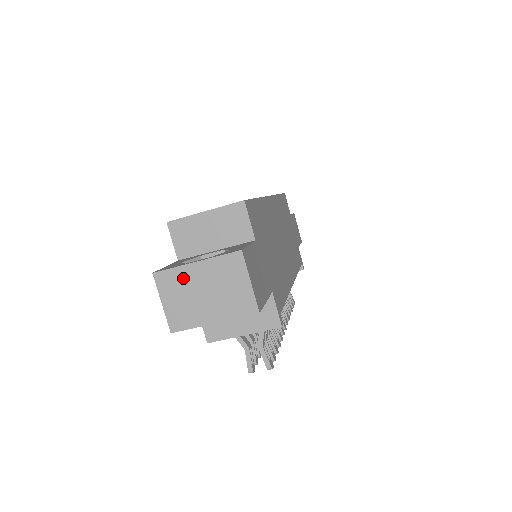
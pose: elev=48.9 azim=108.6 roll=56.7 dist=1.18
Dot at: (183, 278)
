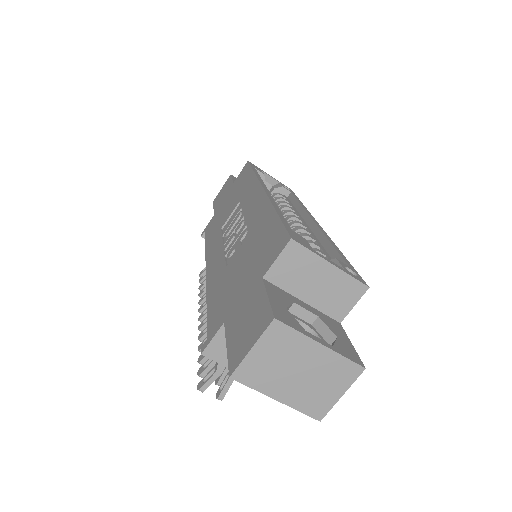
Dot at: (296, 346)
